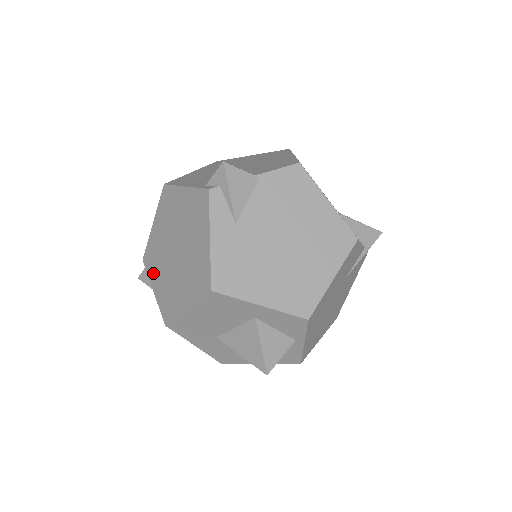
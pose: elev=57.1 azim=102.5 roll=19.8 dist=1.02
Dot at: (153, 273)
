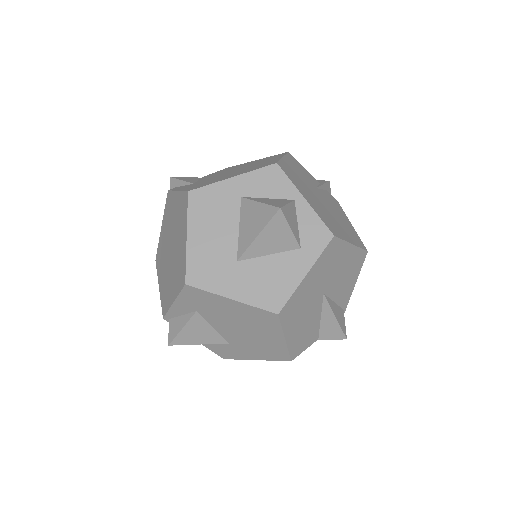
Dot at: (169, 298)
